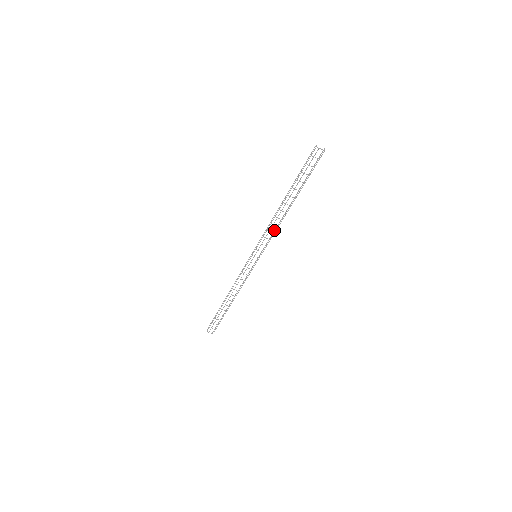
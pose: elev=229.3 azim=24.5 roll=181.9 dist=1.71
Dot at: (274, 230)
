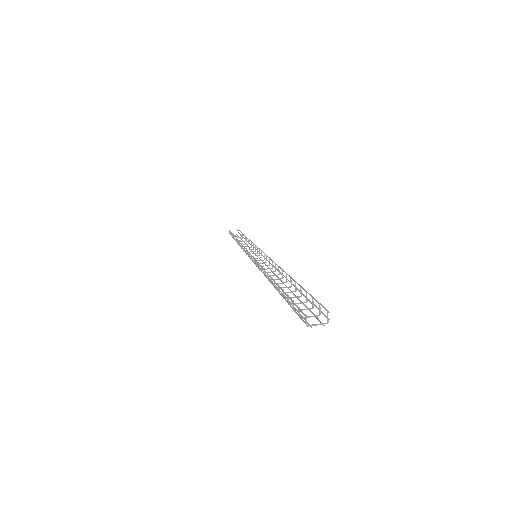
Dot at: occluded
